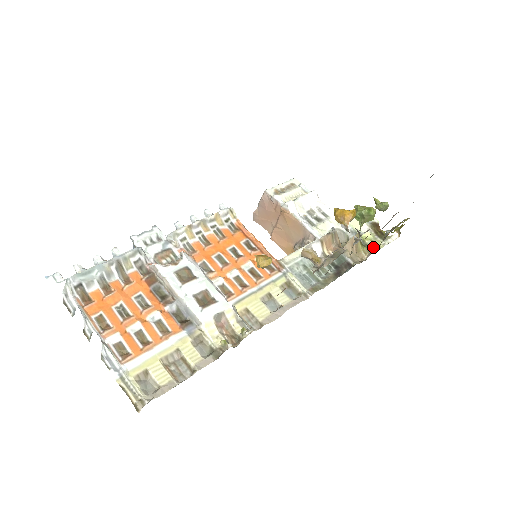
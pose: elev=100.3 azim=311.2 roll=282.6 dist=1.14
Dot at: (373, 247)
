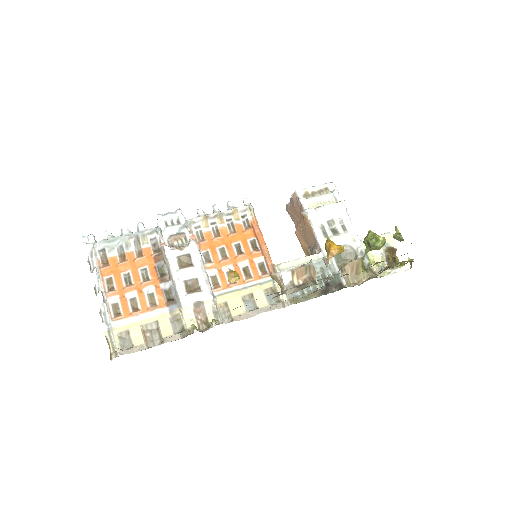
Dot at: (376, 273)
